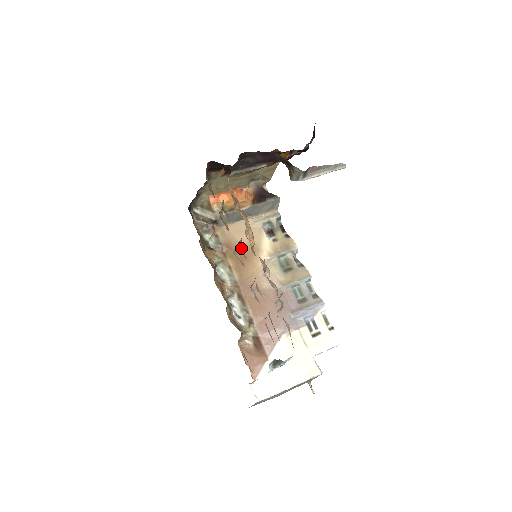
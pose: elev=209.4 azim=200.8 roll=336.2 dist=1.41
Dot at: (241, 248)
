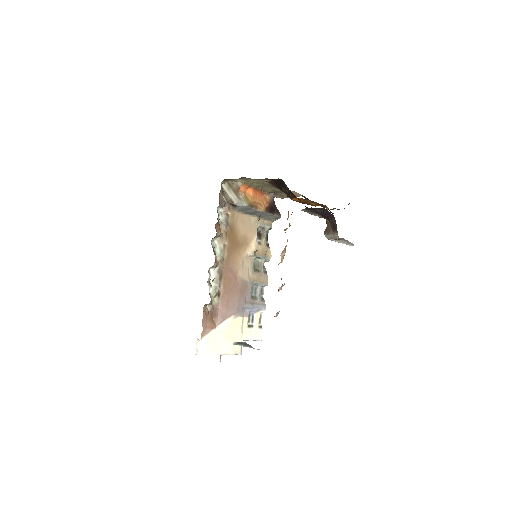
Dot at: occluded
